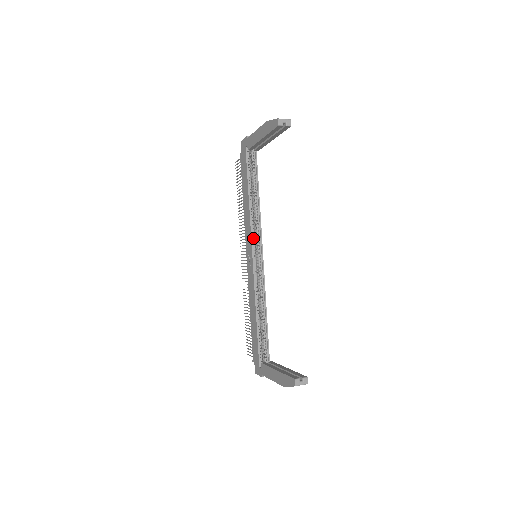
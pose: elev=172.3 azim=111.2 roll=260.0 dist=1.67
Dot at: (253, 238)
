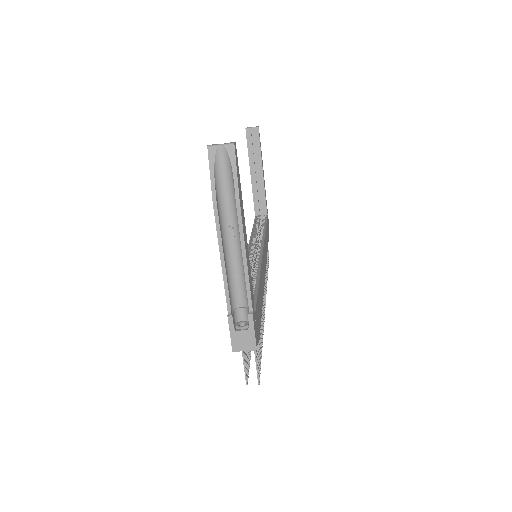
Dot at: (252, 244)
